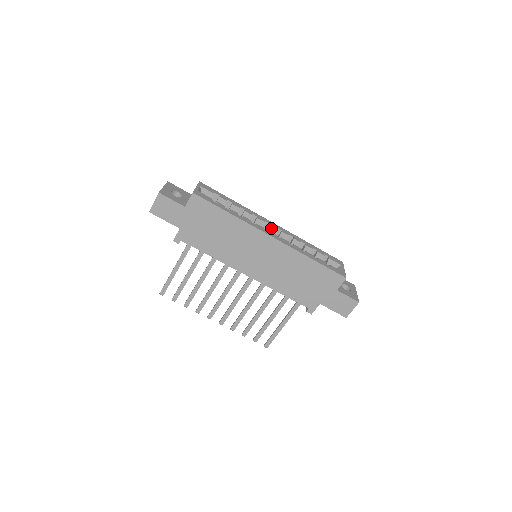
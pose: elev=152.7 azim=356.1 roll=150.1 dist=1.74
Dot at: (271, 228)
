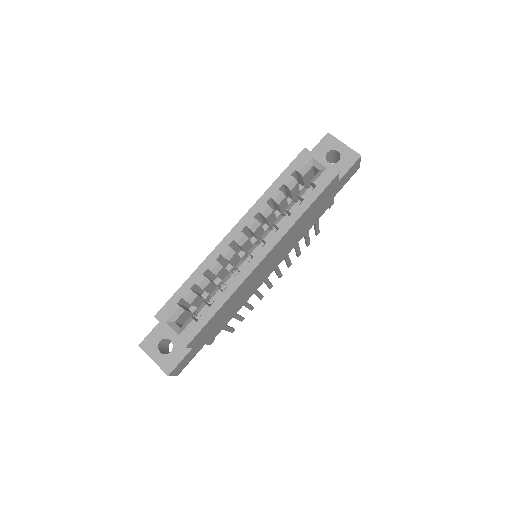
Dot at: (241, 242)
